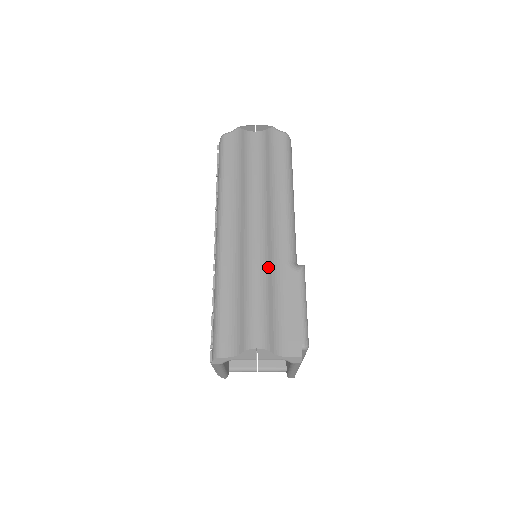
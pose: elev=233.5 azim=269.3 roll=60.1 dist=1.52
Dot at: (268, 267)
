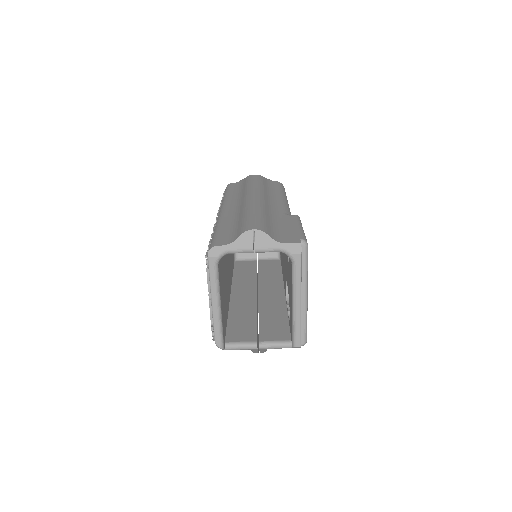
Dot at: (265, 209)
